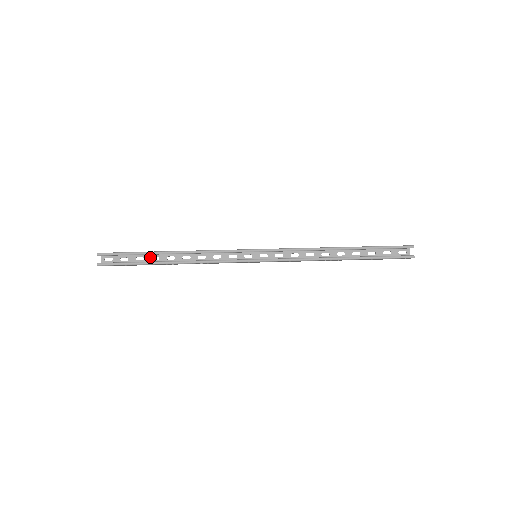
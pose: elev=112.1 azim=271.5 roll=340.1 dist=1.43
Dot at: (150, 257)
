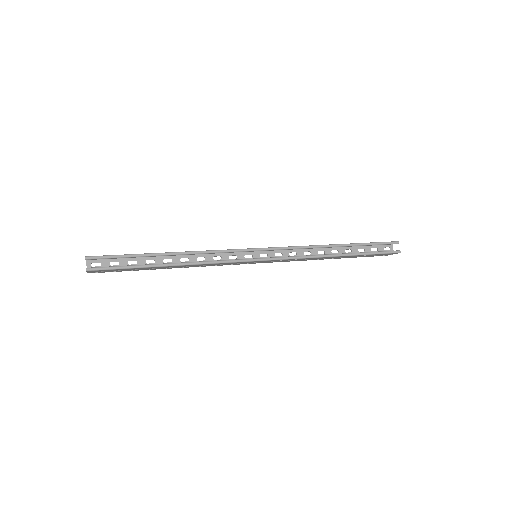
Dot at: (144, 260)
